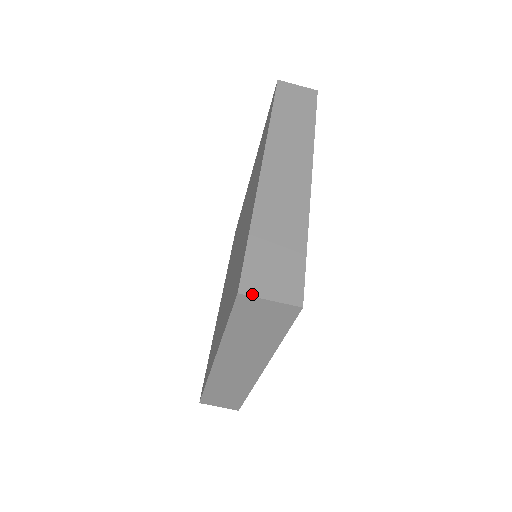
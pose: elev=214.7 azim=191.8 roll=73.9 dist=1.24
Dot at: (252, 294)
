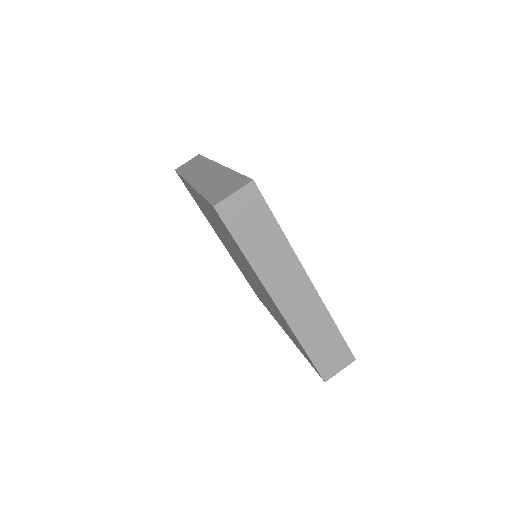
Dot at: (221, 200)
